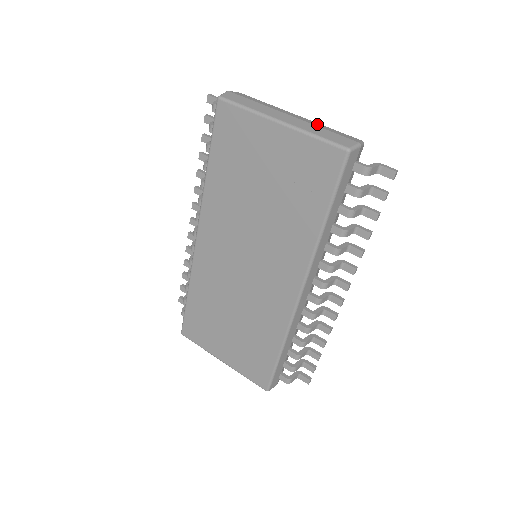
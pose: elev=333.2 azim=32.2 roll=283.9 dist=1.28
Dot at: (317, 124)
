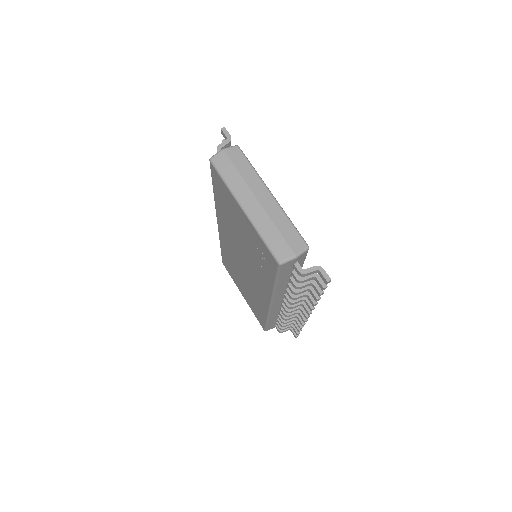
Dot at: (277, 215)
